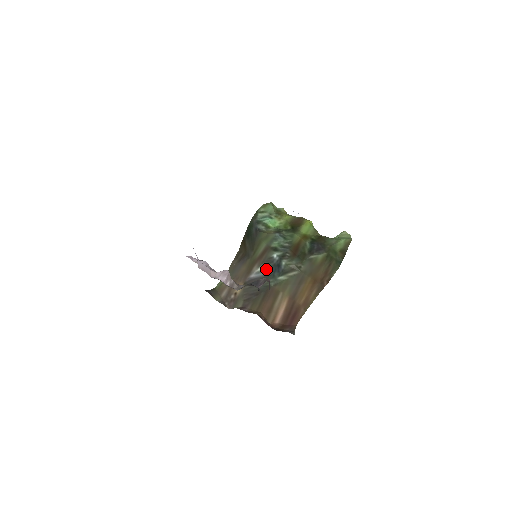
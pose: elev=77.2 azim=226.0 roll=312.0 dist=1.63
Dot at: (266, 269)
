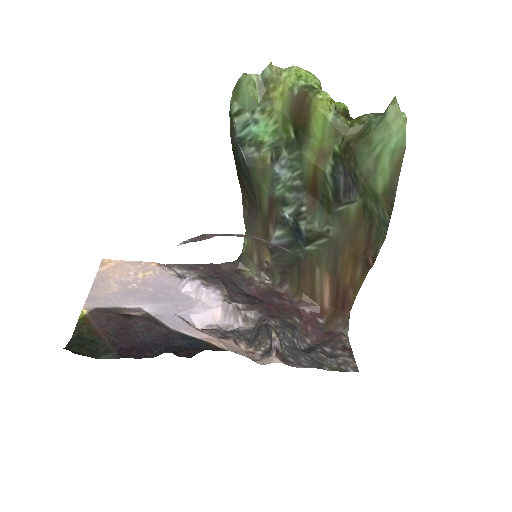
Dot at: (285, 235)
